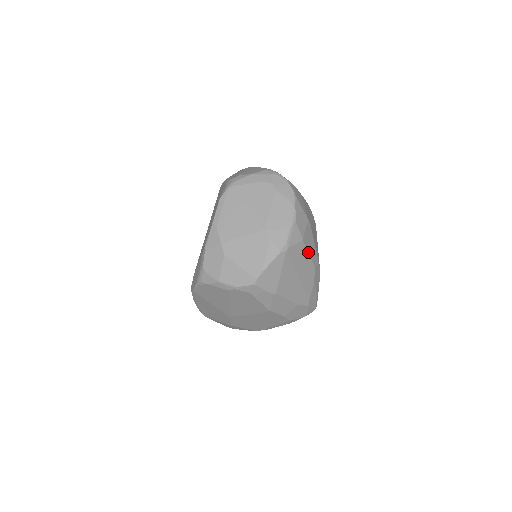
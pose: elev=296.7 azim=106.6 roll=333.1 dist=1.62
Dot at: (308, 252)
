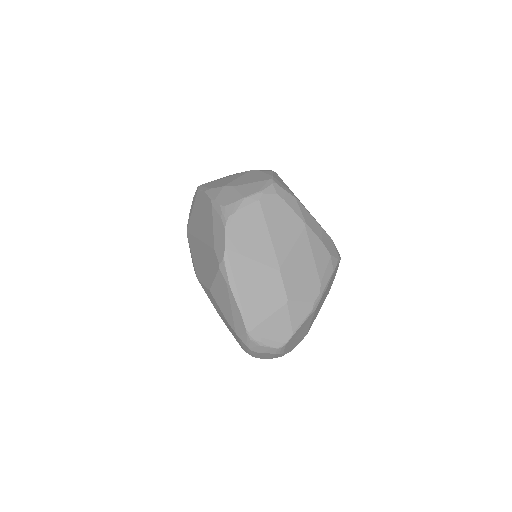
Dot at: occluded
